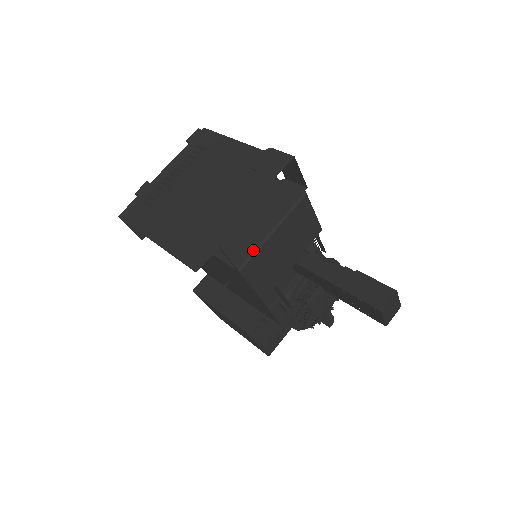
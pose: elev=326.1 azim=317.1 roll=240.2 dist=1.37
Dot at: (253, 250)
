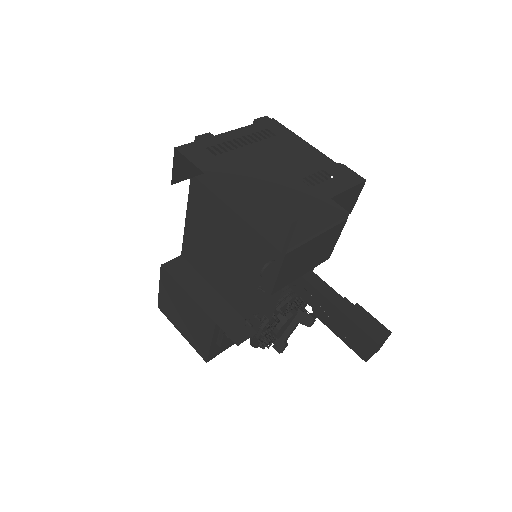
Dot at: (299, 242)
